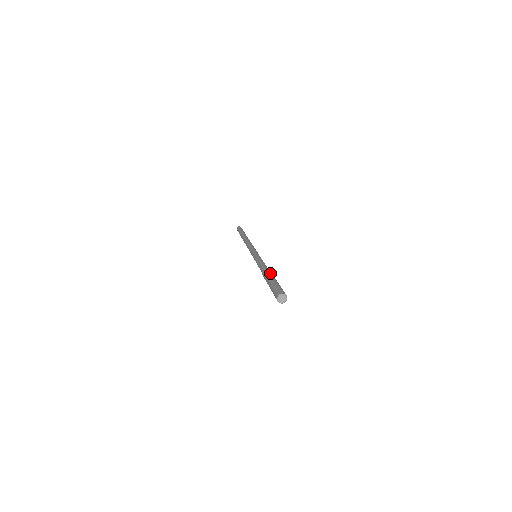
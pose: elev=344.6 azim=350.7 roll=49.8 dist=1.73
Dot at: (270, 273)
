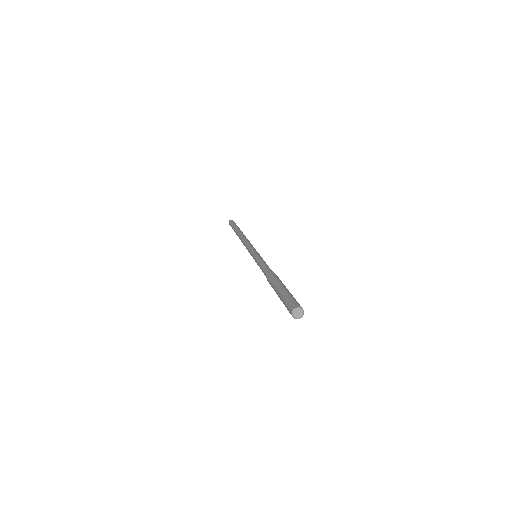
Dot at: (272, 281)
